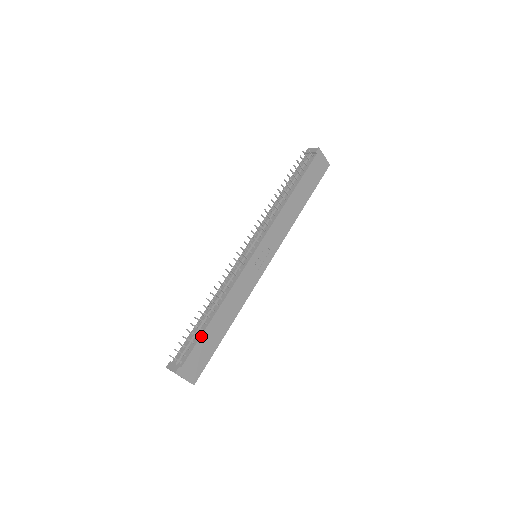
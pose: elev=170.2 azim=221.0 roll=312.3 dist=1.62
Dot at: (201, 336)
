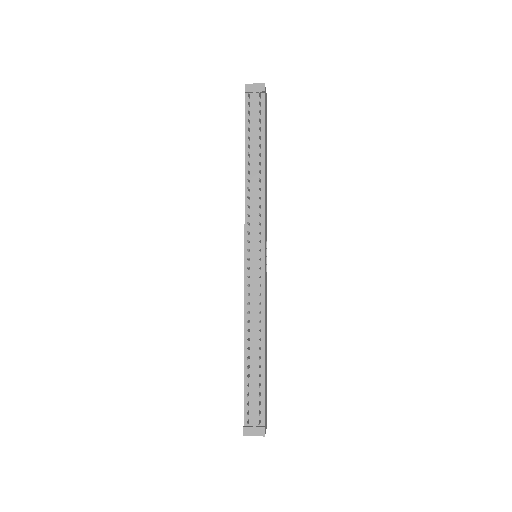
Dot at: (265, 382)
